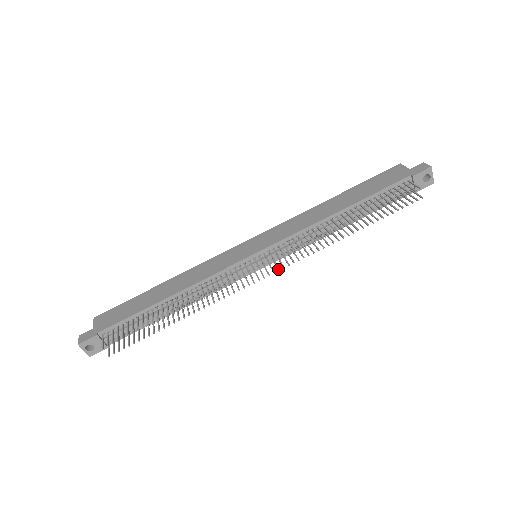
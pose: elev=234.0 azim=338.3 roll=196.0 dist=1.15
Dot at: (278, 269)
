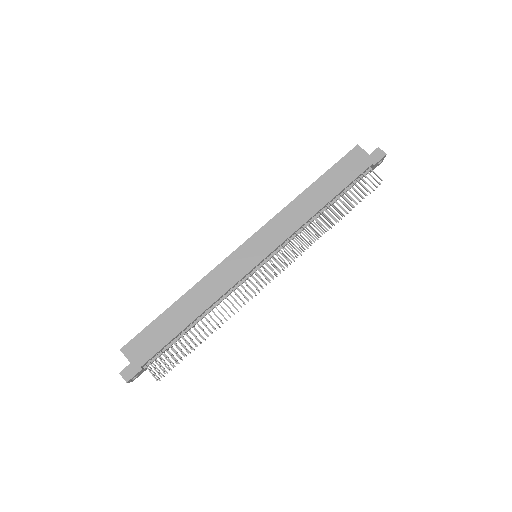
Dot at: (283, 269)
